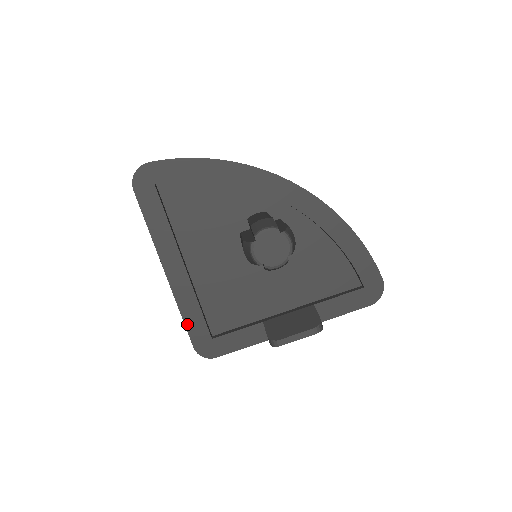
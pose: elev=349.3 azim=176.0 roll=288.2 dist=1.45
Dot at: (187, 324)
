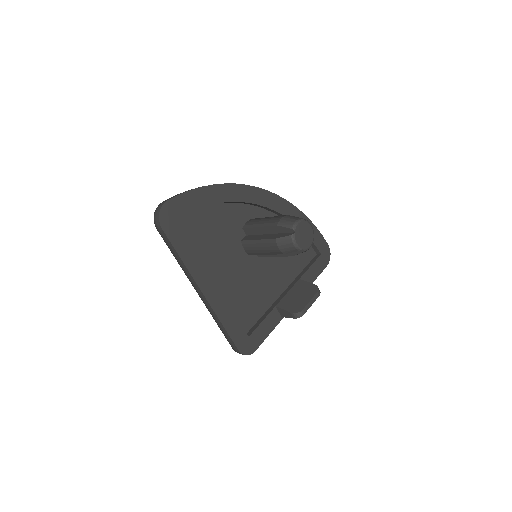
Dot at: (230, 333)
